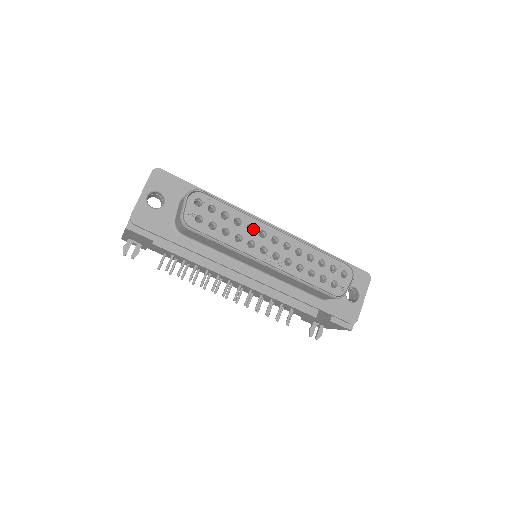
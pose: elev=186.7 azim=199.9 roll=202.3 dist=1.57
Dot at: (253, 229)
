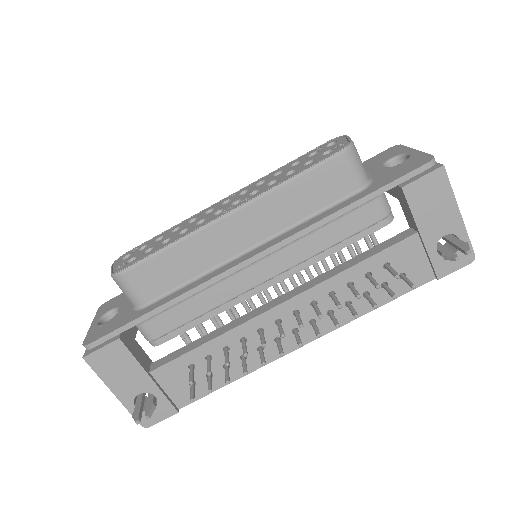
Dot at: occluded
